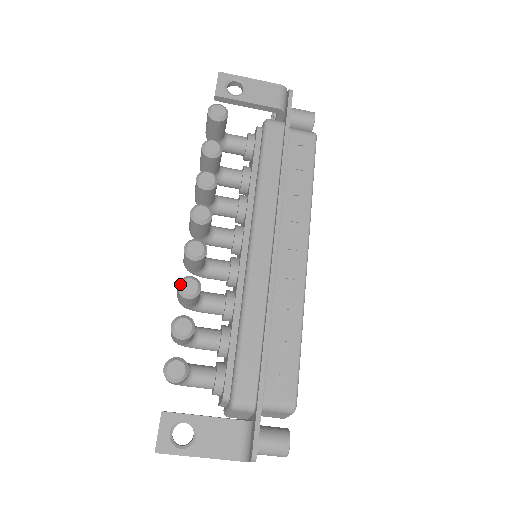
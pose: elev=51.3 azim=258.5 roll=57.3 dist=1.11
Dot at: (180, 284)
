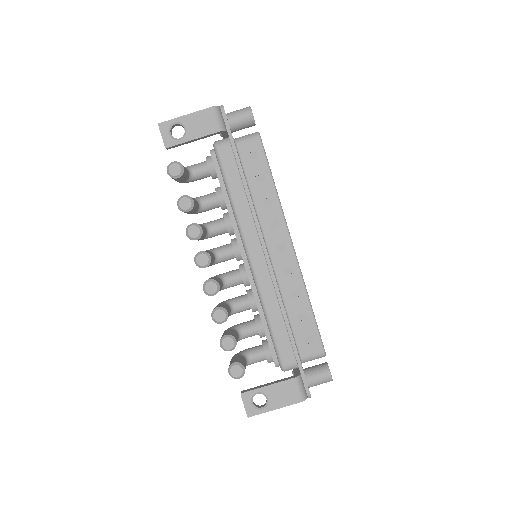
Dot at: (212, 317)
